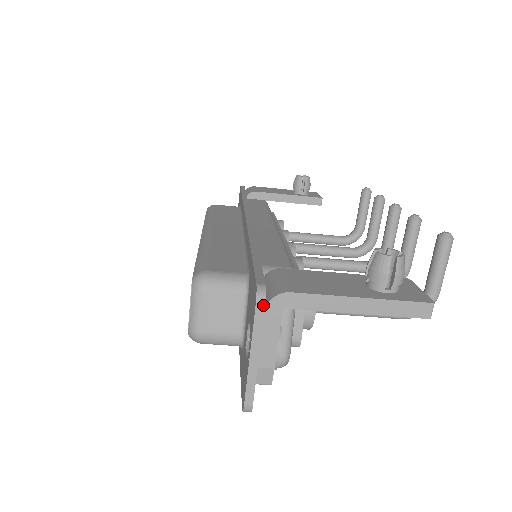
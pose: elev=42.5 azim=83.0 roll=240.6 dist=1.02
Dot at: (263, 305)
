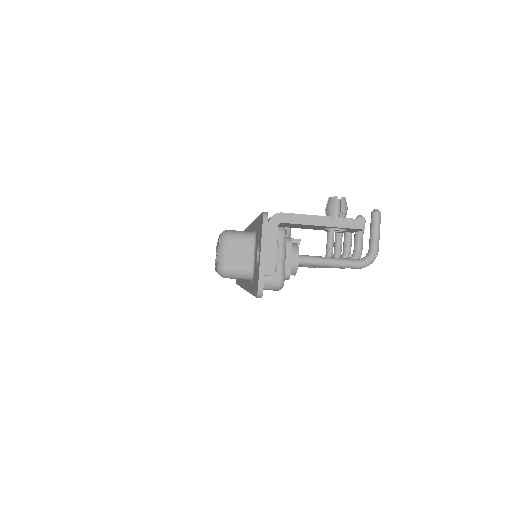
Dot at: (267, 220)
